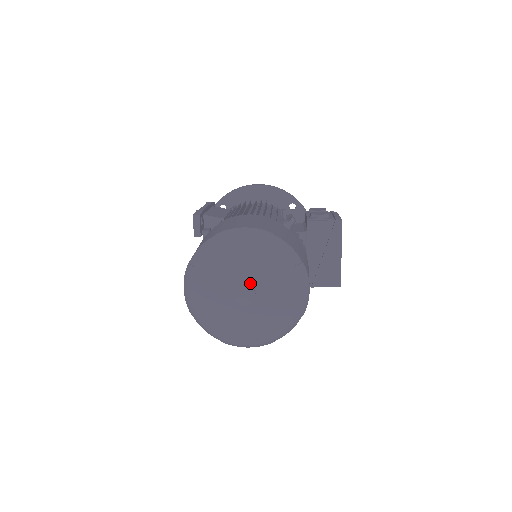
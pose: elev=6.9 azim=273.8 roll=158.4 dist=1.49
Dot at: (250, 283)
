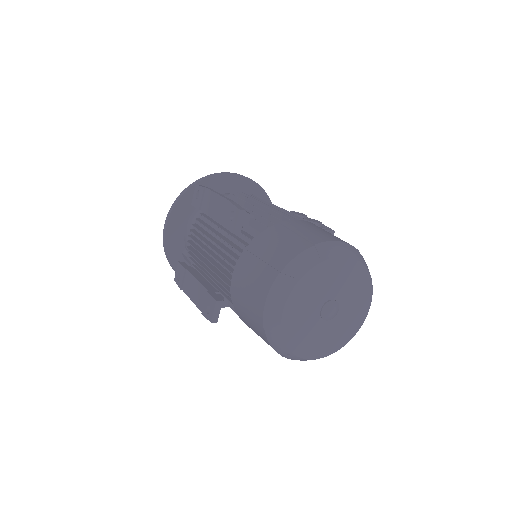
Dot at: (337, 298)
